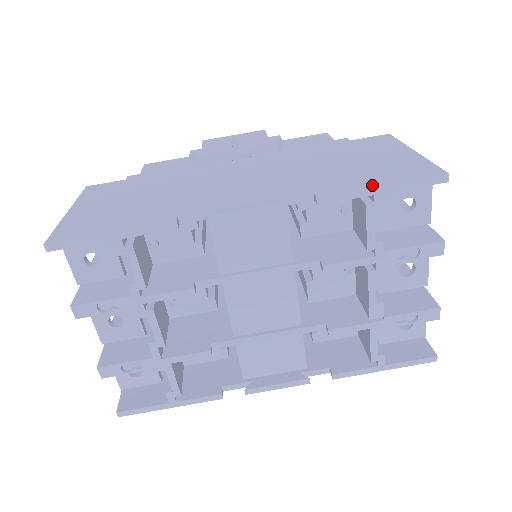
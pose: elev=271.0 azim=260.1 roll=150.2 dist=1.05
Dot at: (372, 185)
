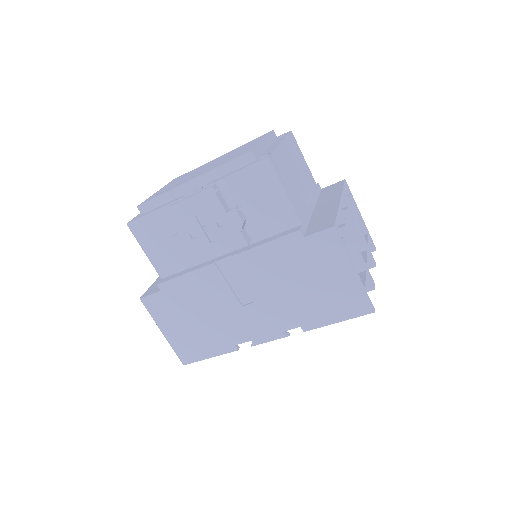
Dot at: (332, 322)
